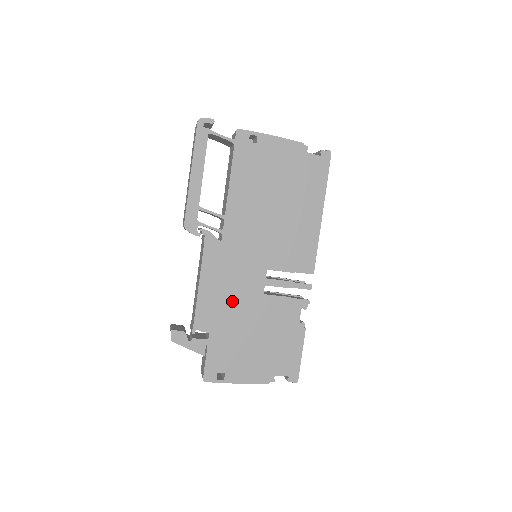
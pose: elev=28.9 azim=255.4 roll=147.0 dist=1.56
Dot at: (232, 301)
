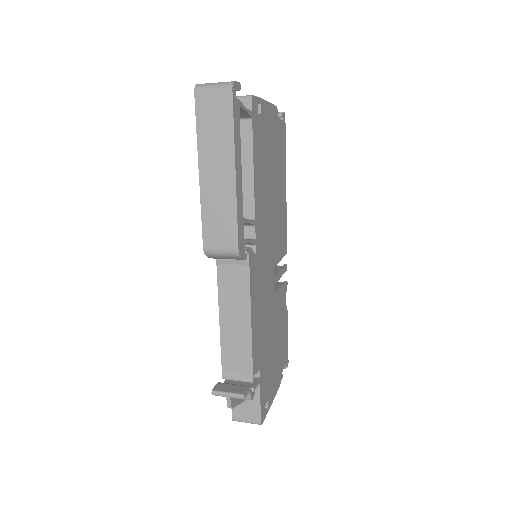
Dot at: (265, 320)
